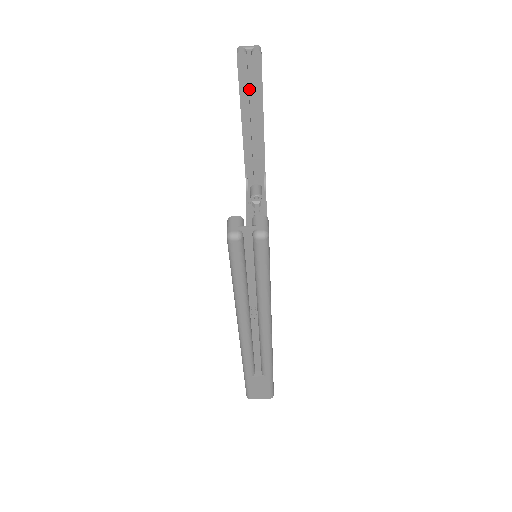
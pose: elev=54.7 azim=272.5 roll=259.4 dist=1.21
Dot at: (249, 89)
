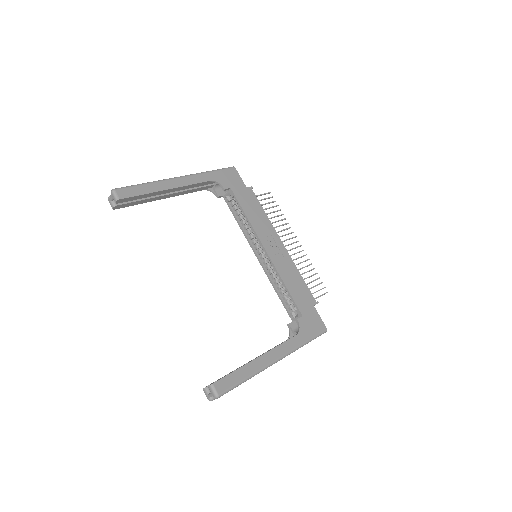
Dot at: occluded
